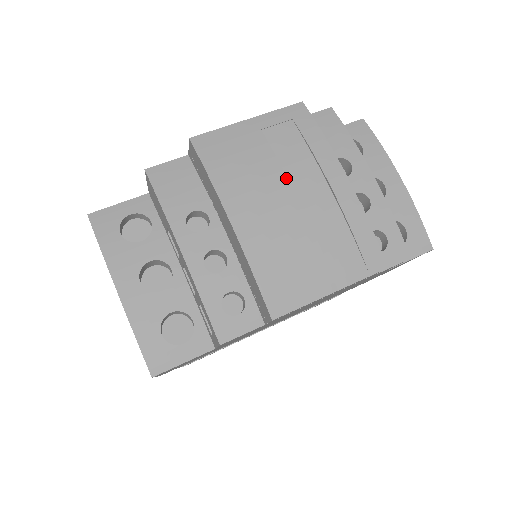
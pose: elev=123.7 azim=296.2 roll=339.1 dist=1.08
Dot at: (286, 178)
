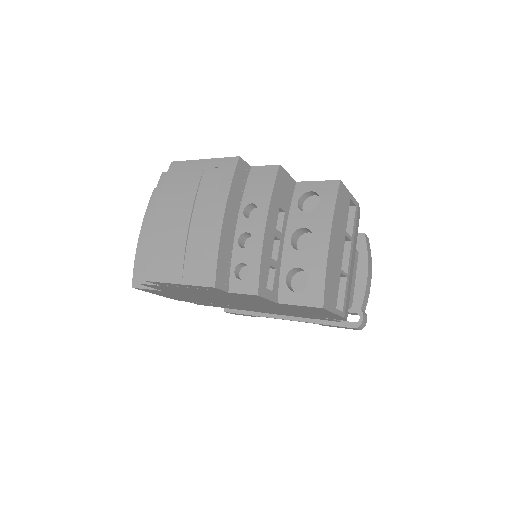
Dot at: (193, 204)
